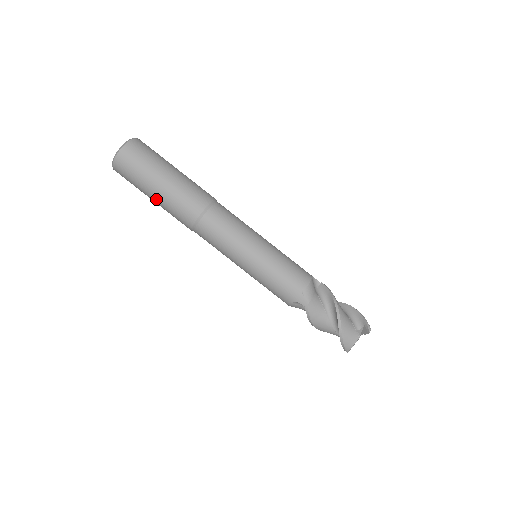
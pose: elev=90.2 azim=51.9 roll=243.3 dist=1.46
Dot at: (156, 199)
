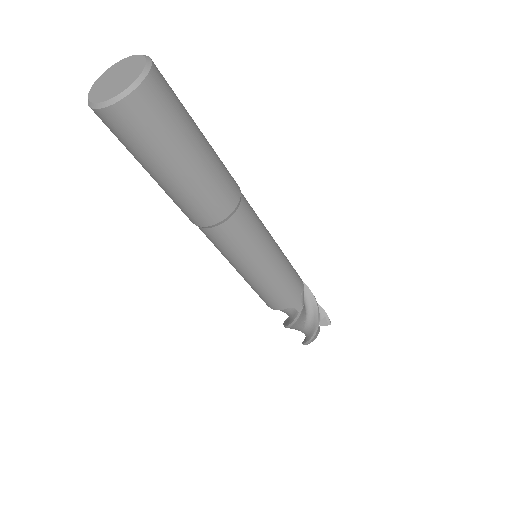
Dot at: (174, 179)
